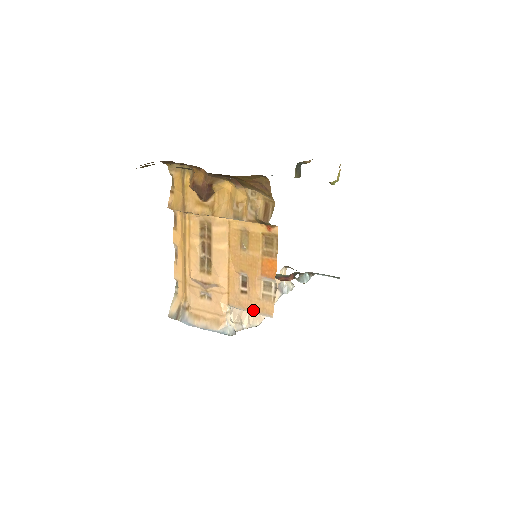
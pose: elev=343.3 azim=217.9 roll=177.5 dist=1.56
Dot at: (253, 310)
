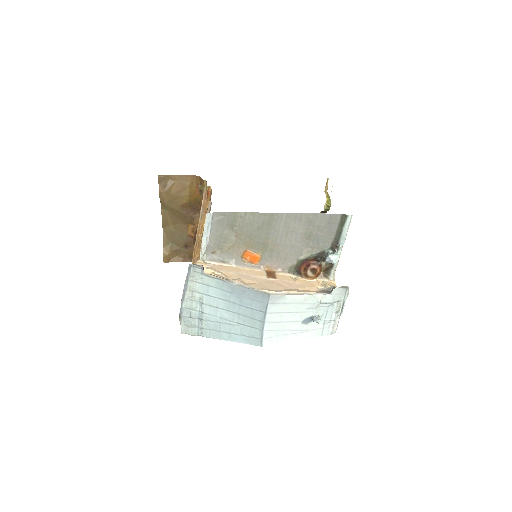
Dot at: (203, 233)
